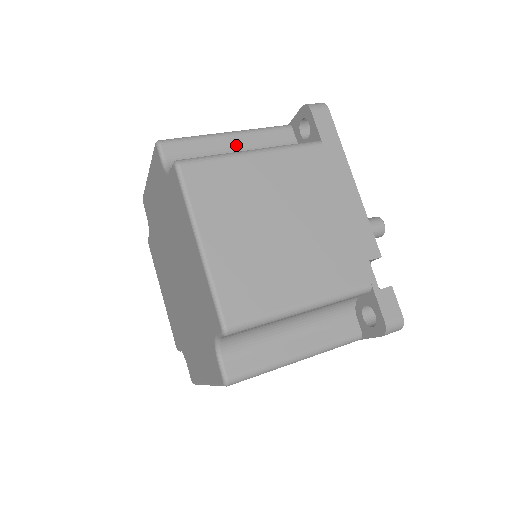
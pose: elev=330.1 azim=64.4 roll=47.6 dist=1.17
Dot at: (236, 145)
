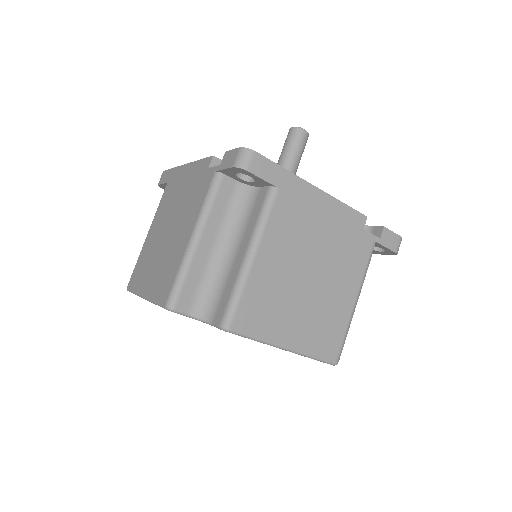
Dot at: (210, 242)
